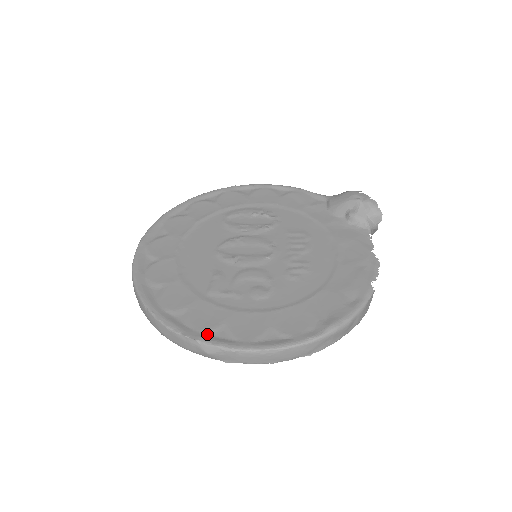
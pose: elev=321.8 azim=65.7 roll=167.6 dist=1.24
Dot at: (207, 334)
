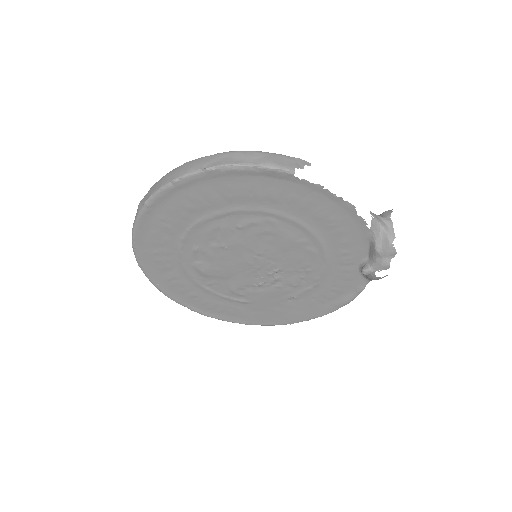
Dot at: occluded
